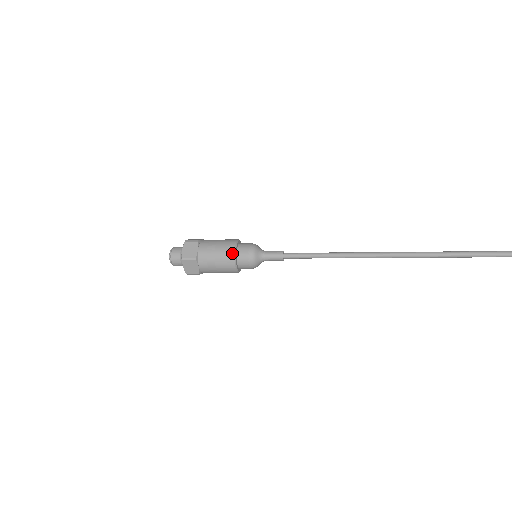
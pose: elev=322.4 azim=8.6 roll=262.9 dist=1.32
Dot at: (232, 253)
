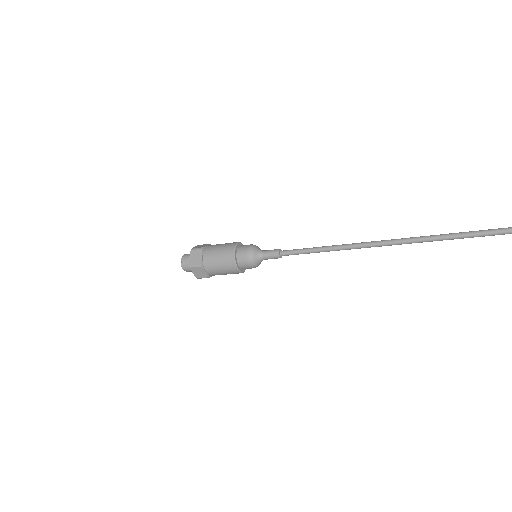
Dot at: (234, 244)
